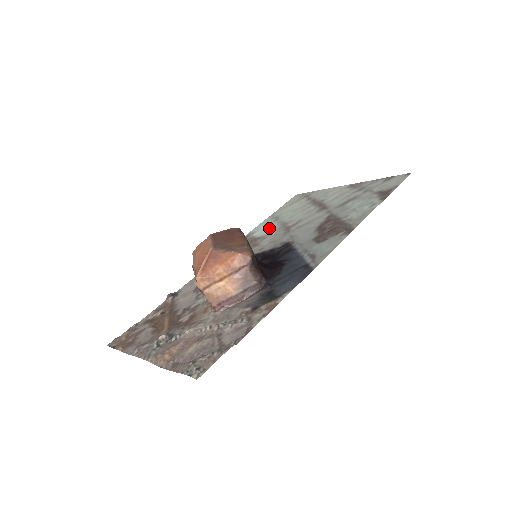
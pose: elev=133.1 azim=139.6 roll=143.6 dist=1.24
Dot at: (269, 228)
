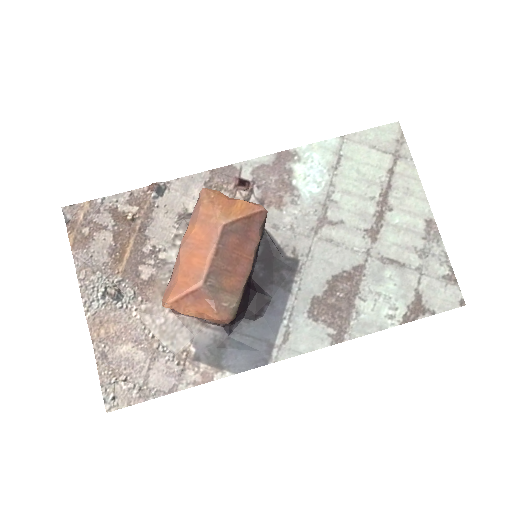
Dot at: (315, 180)
